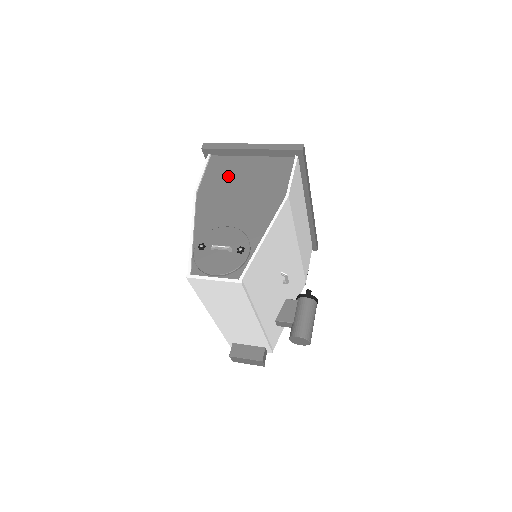
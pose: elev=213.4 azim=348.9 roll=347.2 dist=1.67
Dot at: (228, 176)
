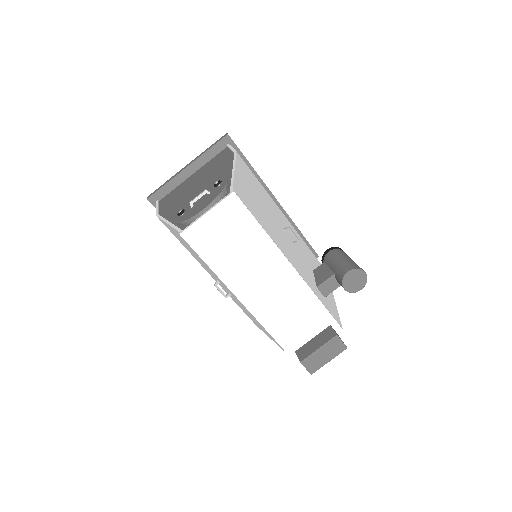
Dot at: (180, 191)
